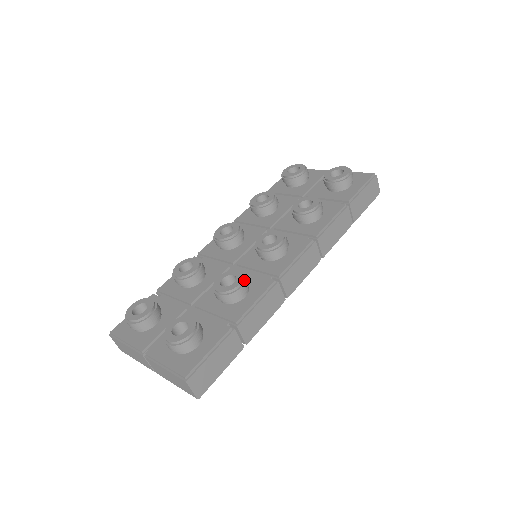
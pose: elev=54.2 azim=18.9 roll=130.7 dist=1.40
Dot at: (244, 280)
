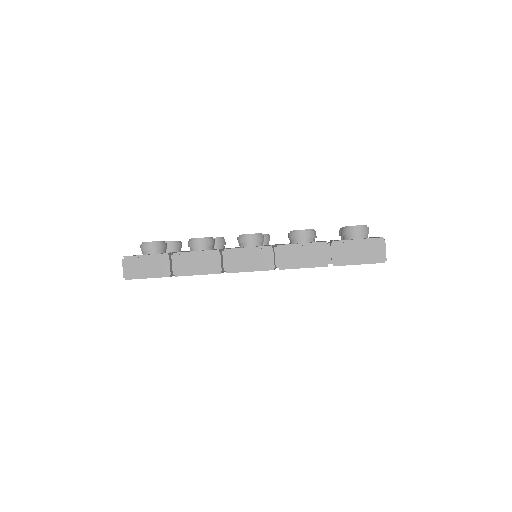
Dot at: (205, 239)
